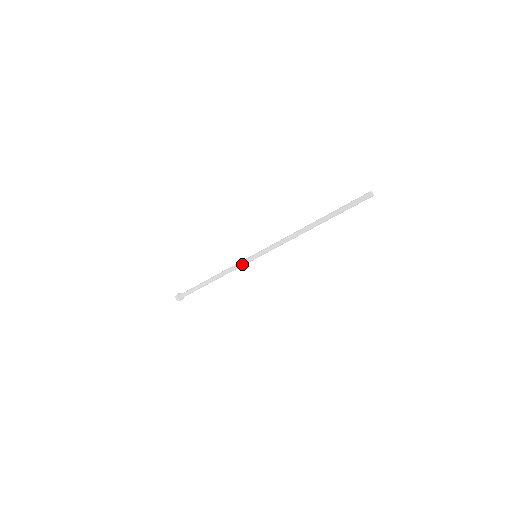
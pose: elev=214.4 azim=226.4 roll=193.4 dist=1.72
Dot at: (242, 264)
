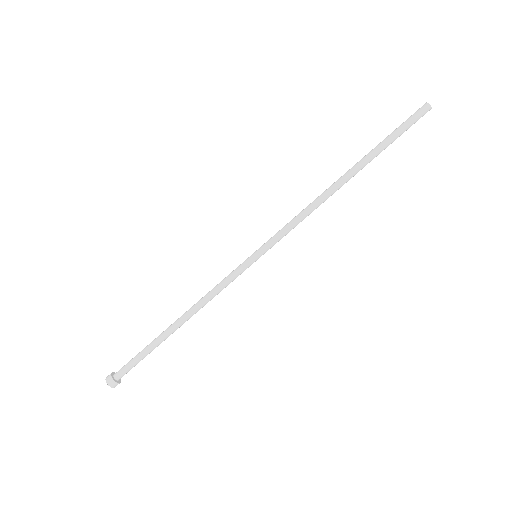
Dot at: (234, 277)
